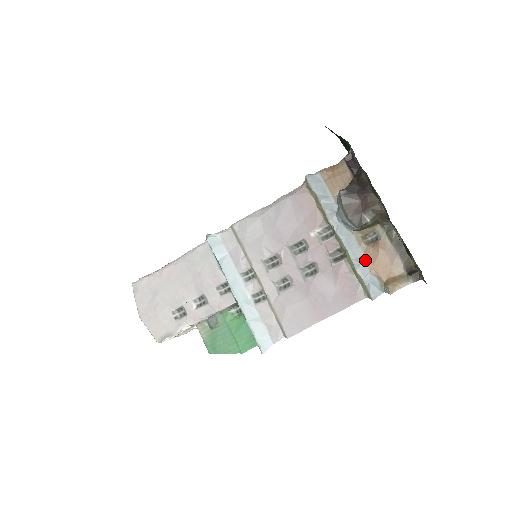
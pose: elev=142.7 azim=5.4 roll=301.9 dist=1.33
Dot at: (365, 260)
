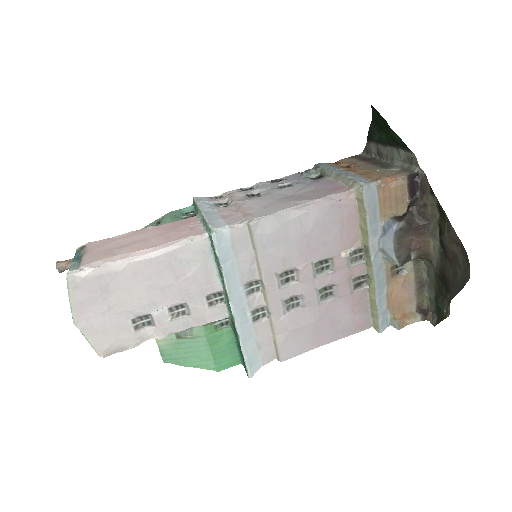
Dot at: (387, 293)
